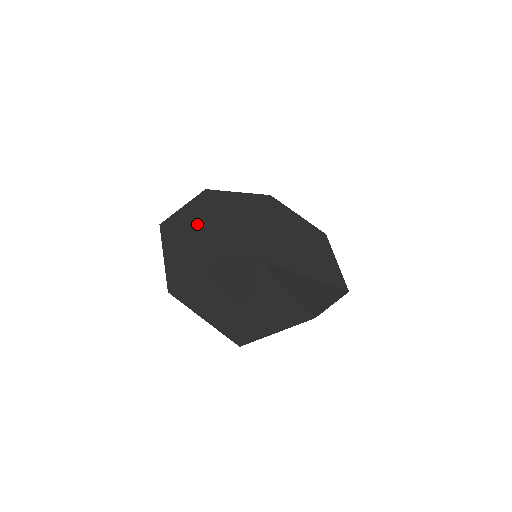
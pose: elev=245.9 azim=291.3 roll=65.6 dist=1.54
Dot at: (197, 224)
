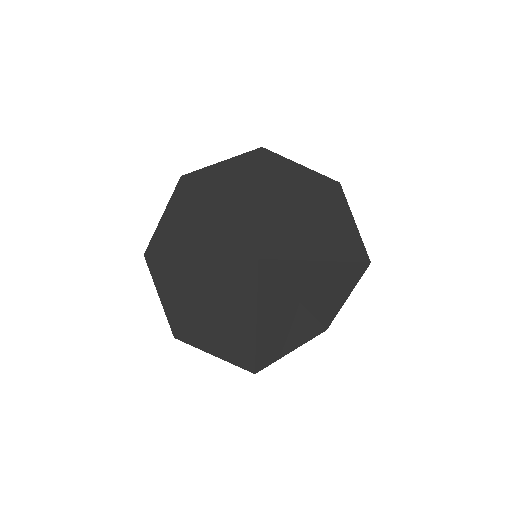
Dot at: (183, 236)
